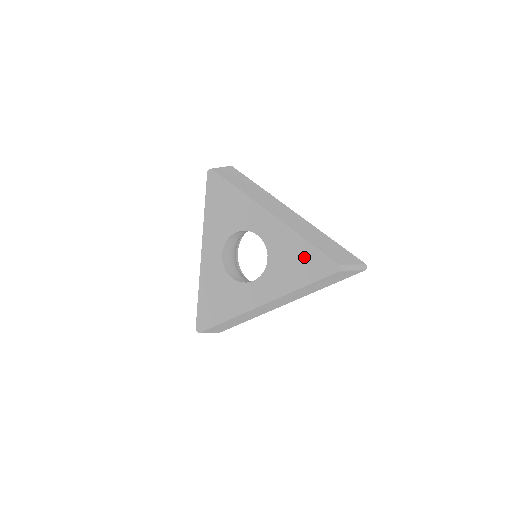
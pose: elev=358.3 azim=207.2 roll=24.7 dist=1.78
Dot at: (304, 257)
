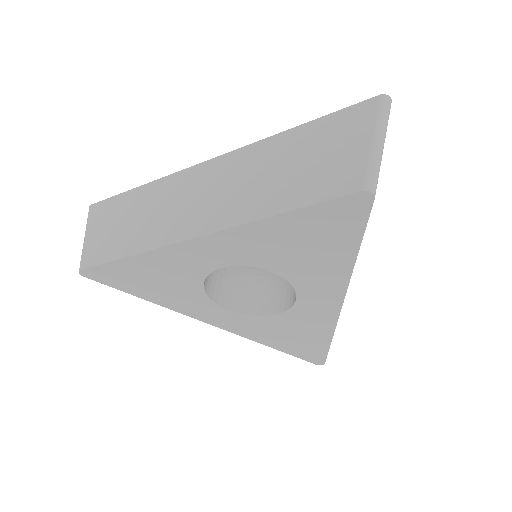
Dot at: (308, 342)
